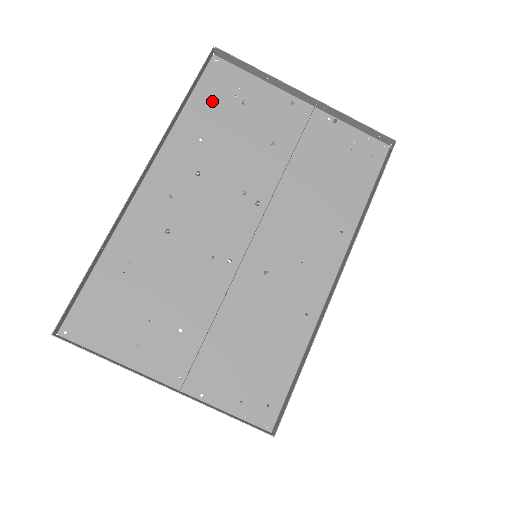
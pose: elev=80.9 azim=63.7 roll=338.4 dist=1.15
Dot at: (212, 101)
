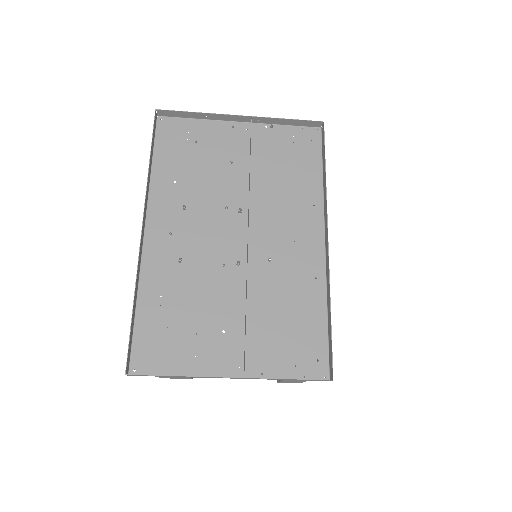
Dot at: (171, 150)
